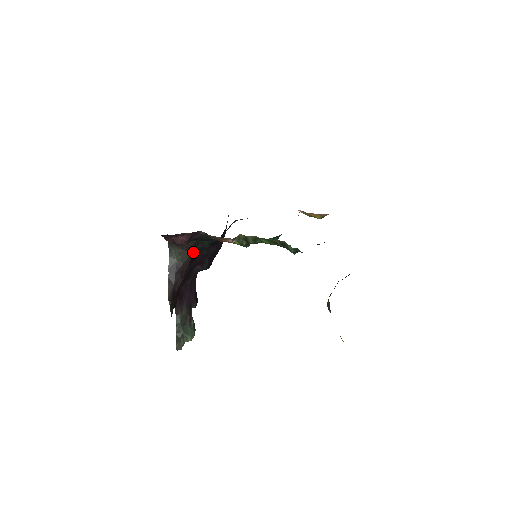
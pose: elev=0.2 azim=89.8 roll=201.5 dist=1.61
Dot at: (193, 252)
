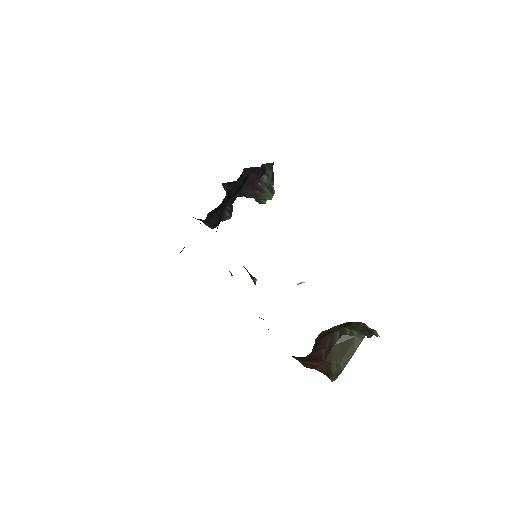
Dot at: (205, 219)
